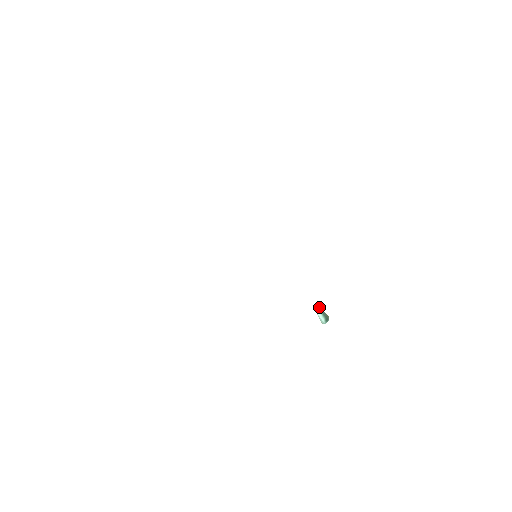
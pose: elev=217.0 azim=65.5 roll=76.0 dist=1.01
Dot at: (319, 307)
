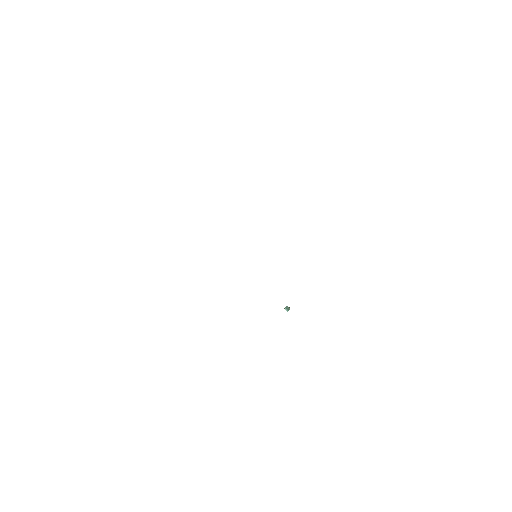
Dot at: (284, 308)
